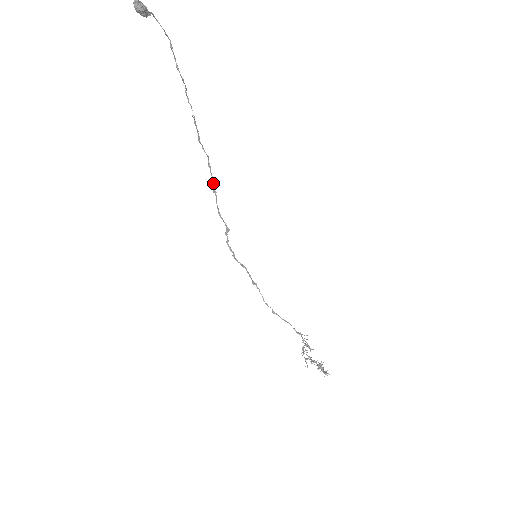
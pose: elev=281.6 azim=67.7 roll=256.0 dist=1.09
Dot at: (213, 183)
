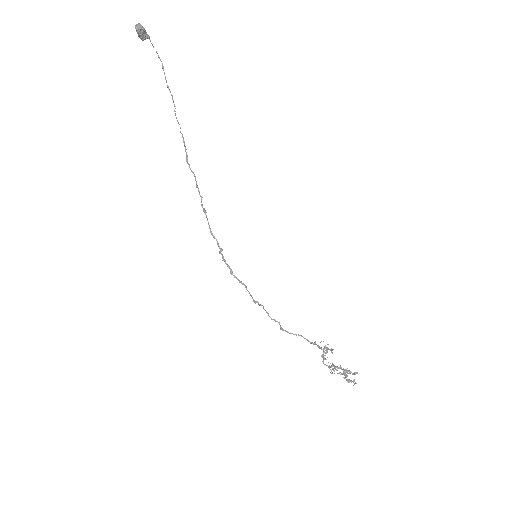
Dot at: occluded
